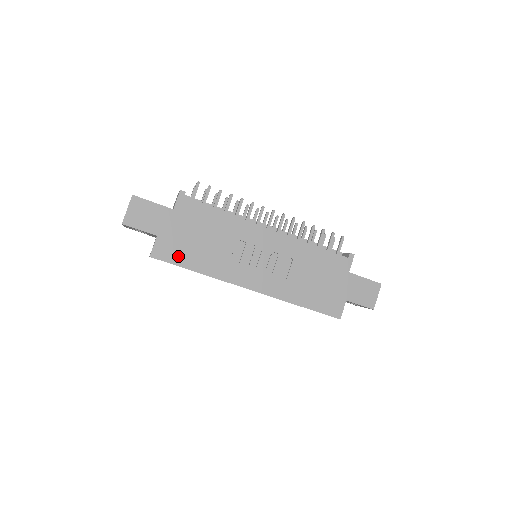
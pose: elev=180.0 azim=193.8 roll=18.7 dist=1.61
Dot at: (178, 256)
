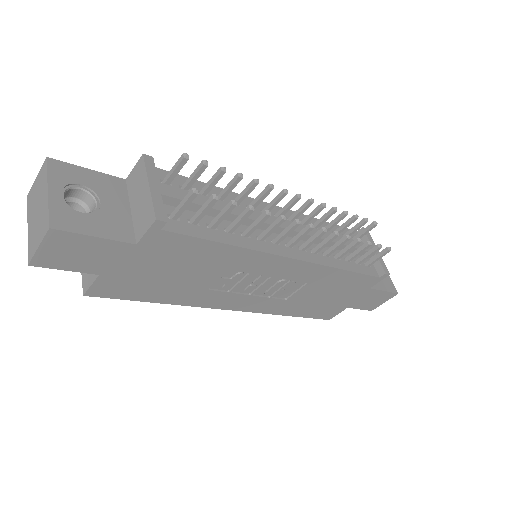
Dot at: (134, 292)
